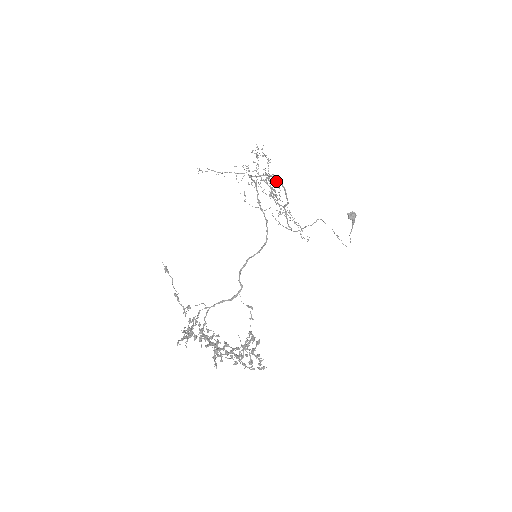
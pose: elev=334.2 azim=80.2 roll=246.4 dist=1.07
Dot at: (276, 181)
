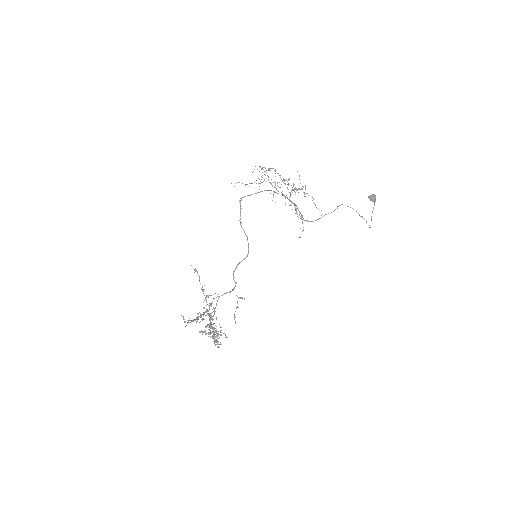
Dot at: (289, 184)
